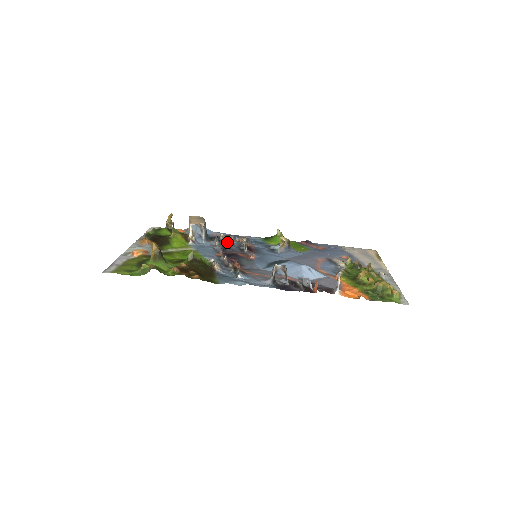
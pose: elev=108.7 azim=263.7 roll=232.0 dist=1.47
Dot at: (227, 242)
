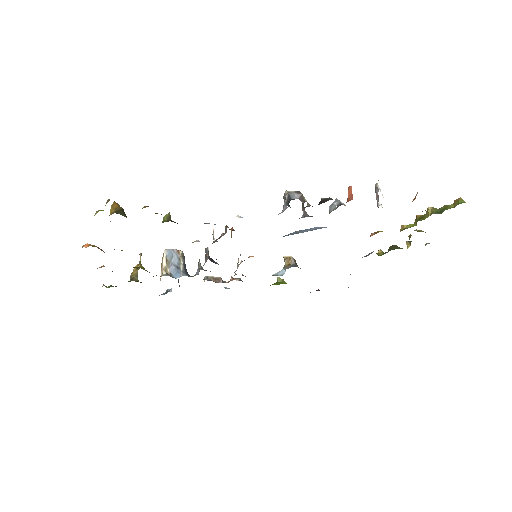
Dot at: (214, 280)
